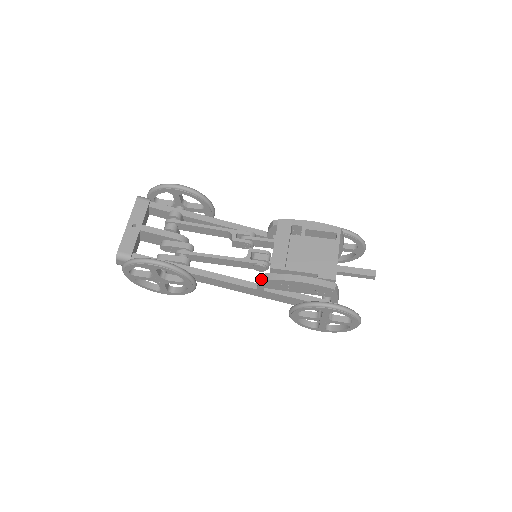
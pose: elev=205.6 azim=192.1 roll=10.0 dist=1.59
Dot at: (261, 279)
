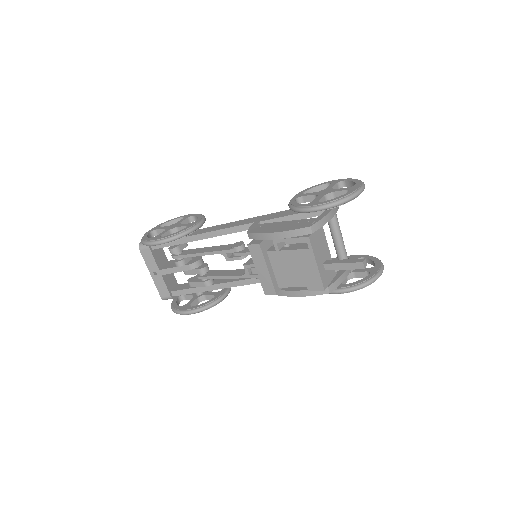
Dot at: occluded
